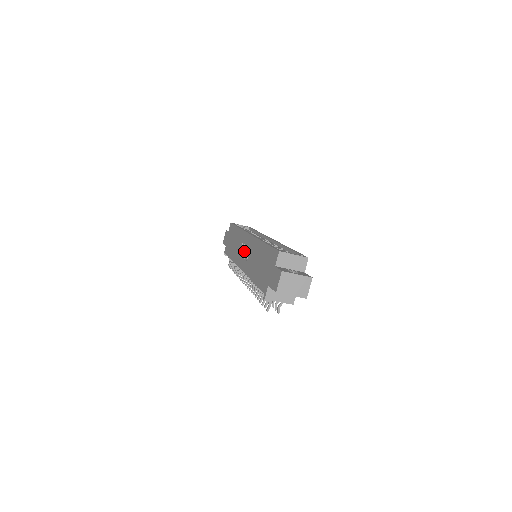
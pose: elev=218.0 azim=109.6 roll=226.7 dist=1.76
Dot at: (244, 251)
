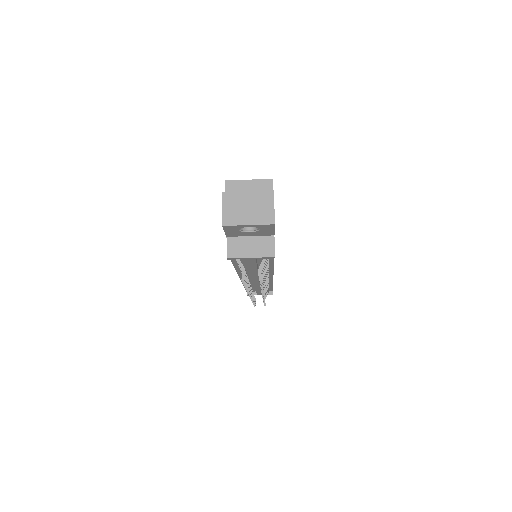
Dot at: occluded
